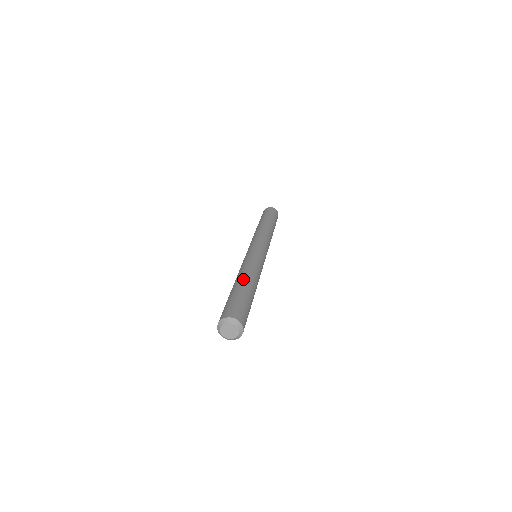
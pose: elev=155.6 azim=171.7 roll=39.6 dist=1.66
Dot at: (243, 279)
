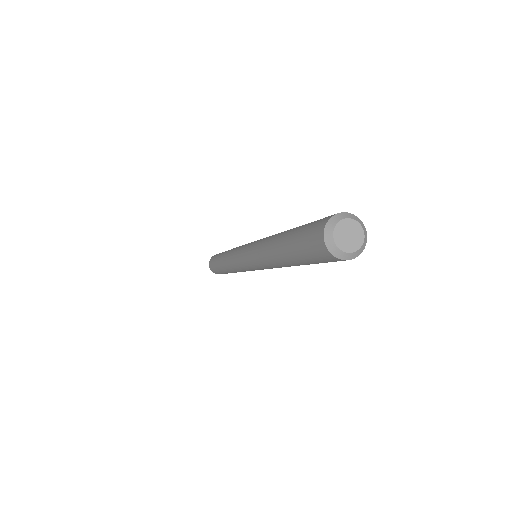
Dot at: (287, 230)
